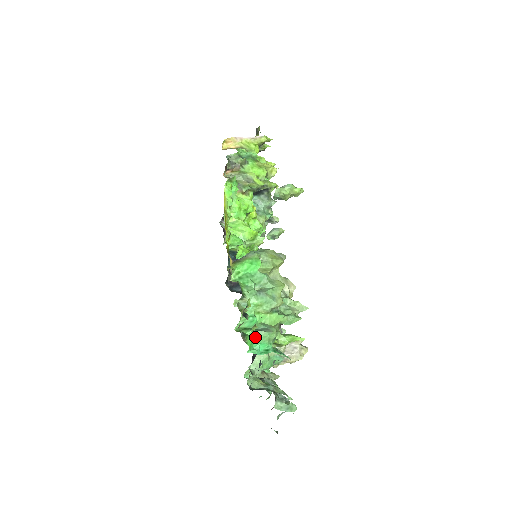
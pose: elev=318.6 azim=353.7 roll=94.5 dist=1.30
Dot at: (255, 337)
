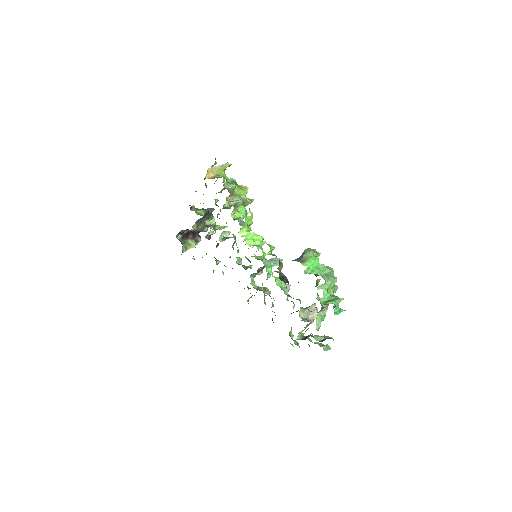
Dot at: (336, 304)
